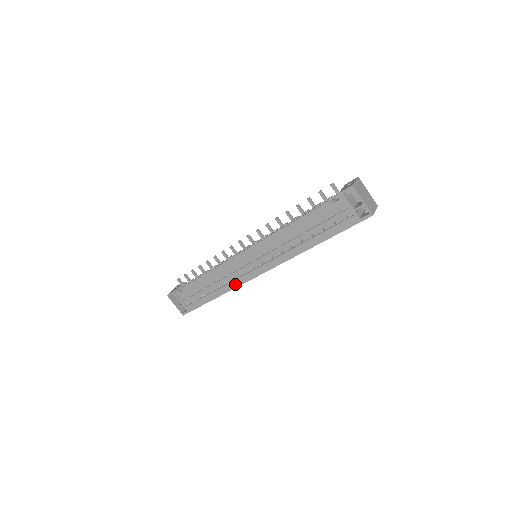
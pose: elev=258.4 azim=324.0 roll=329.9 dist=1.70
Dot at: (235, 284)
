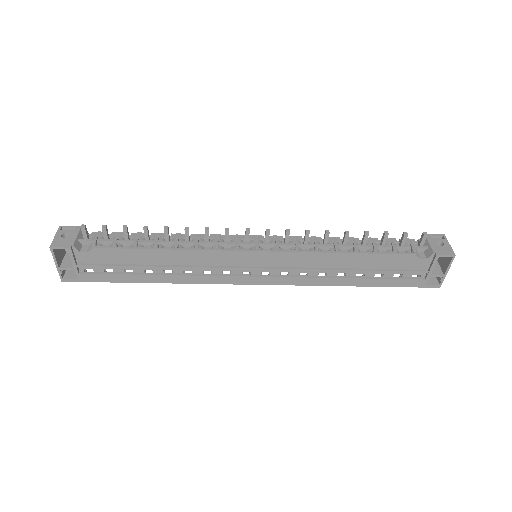
Dot at: (203, 280)
